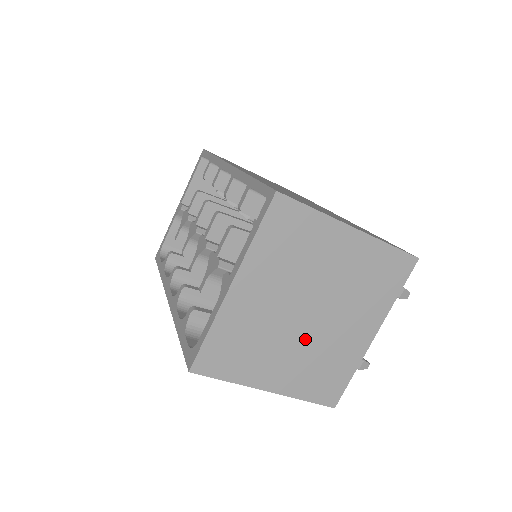
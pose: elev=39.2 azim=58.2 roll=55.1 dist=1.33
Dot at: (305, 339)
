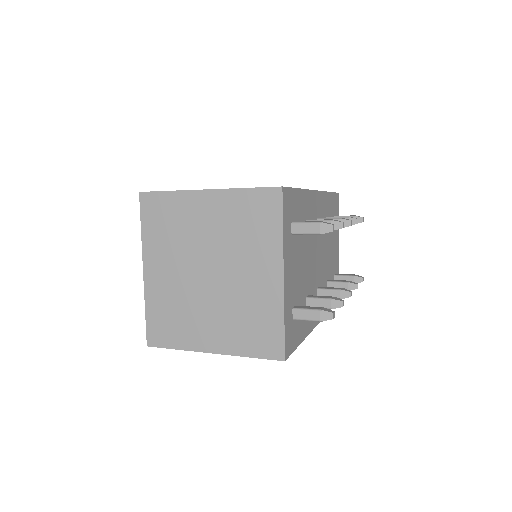
Dot at: (218, 297)
